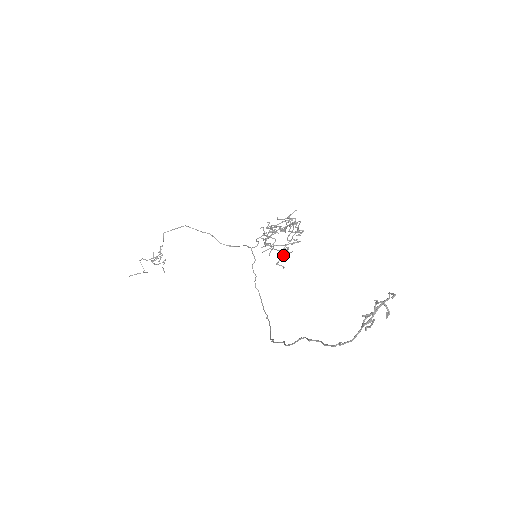
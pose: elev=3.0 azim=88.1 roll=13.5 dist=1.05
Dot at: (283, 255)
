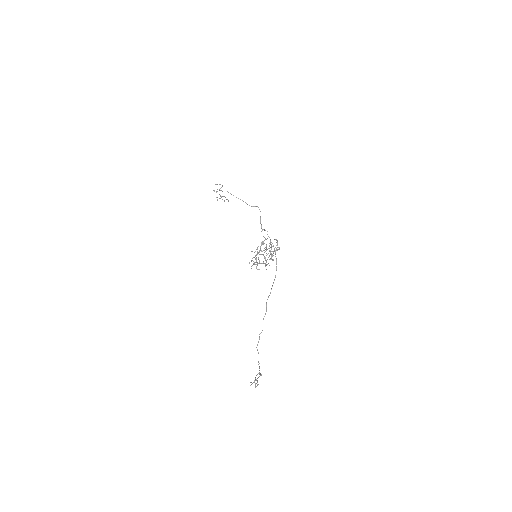
Dot at: (270, 258)
